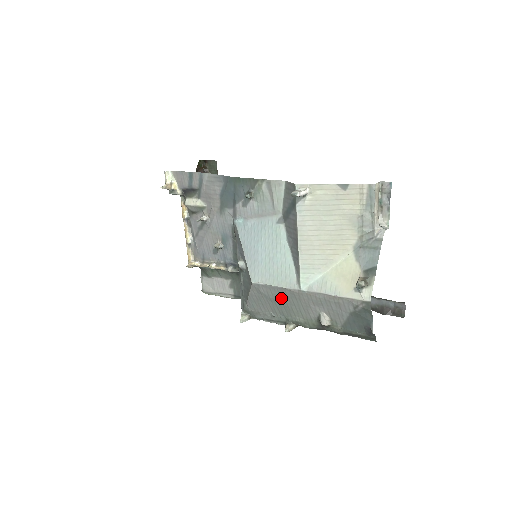
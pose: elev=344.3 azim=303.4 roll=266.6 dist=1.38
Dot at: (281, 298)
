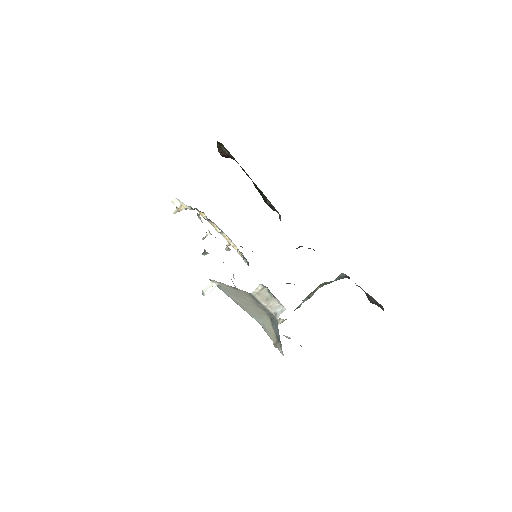
Dot at: occluded
